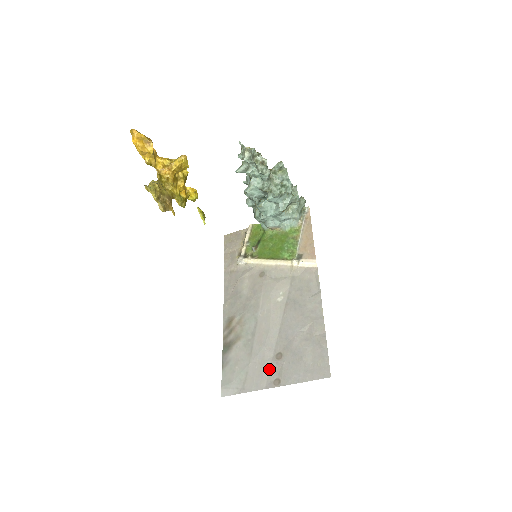
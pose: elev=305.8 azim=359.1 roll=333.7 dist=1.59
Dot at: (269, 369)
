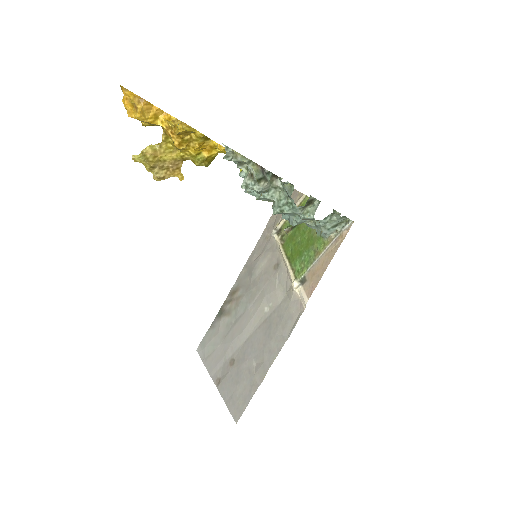
Dot at: (222, 365)
